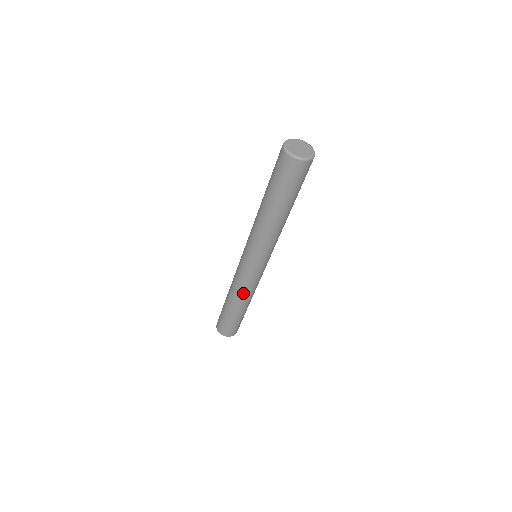
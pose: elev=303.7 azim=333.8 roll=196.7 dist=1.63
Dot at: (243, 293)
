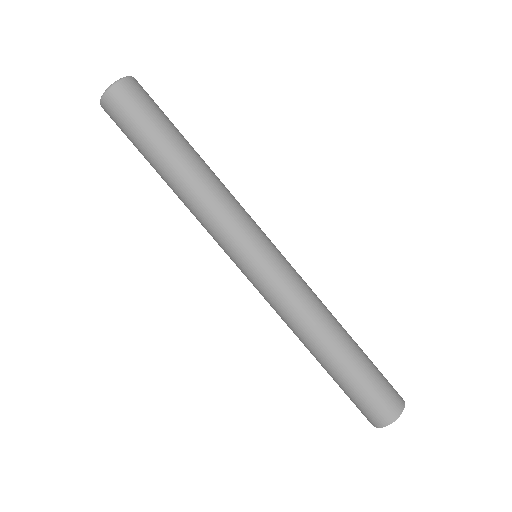
Dot at: (295, 322)
